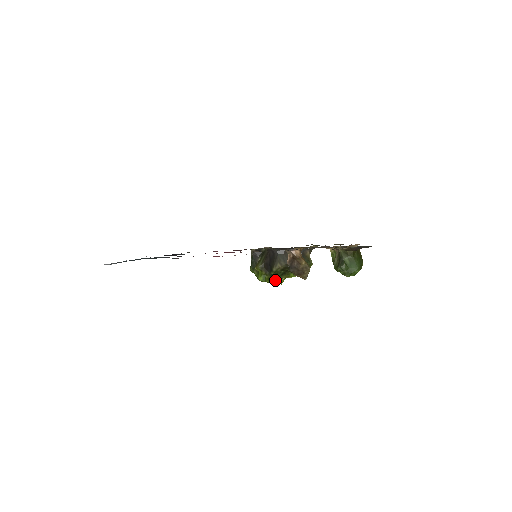
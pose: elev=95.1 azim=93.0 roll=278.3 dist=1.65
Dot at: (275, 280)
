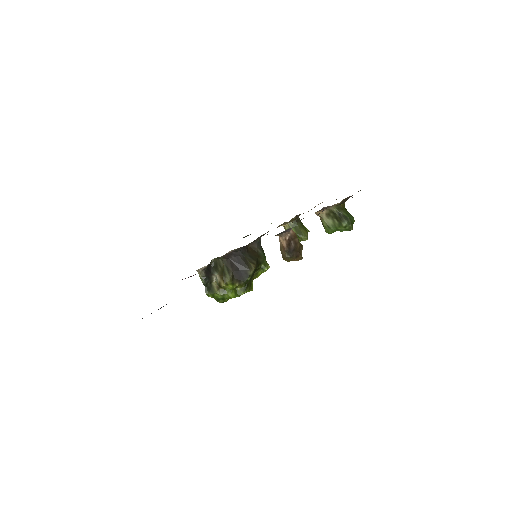
Dot at: (248, 288)
